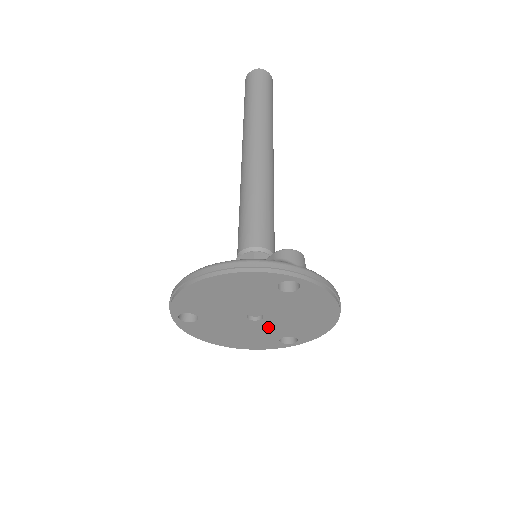
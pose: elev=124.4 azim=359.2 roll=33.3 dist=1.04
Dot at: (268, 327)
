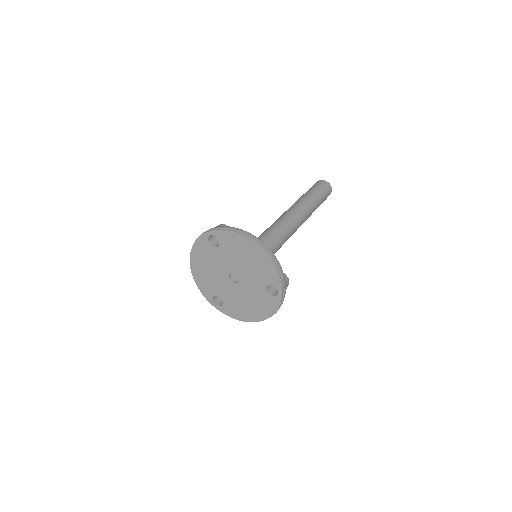
Dot at: (249, 284)
